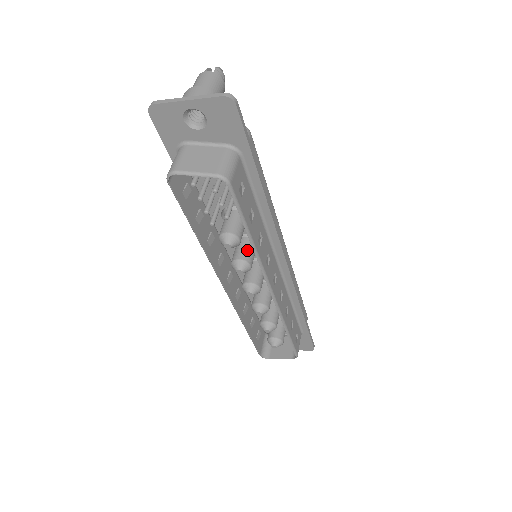
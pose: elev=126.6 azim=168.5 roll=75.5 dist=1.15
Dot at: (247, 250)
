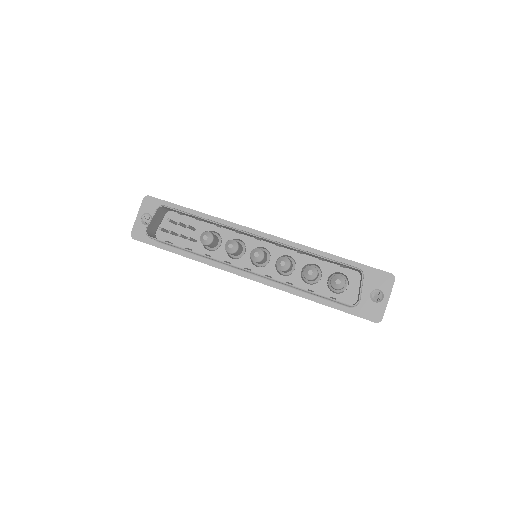
Dot at: occluded
